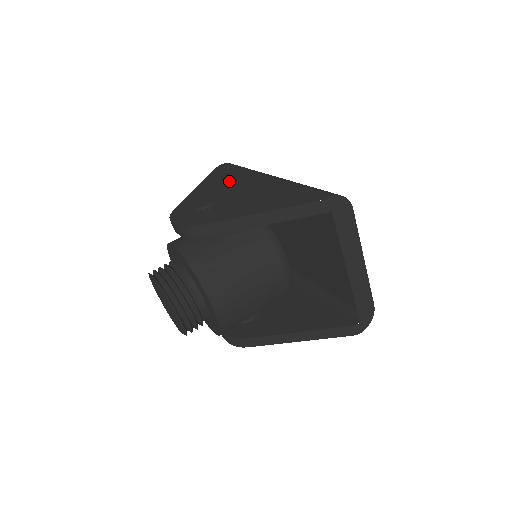
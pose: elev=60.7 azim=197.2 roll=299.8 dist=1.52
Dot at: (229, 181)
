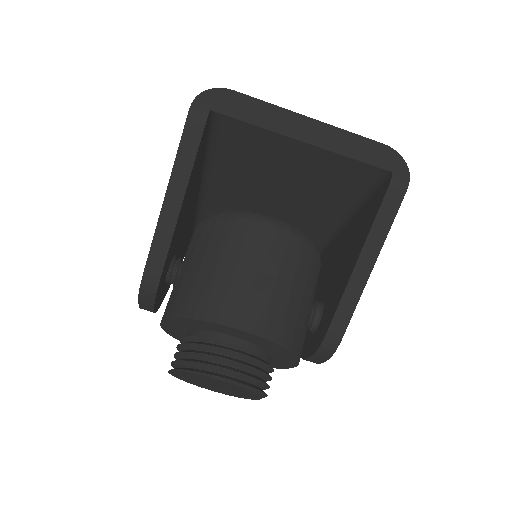
Dot at: occluded
